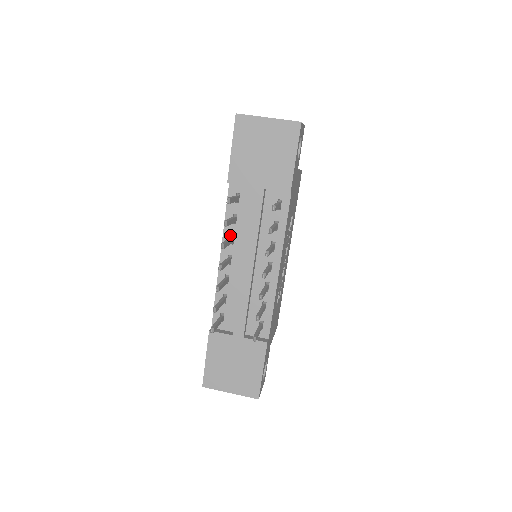
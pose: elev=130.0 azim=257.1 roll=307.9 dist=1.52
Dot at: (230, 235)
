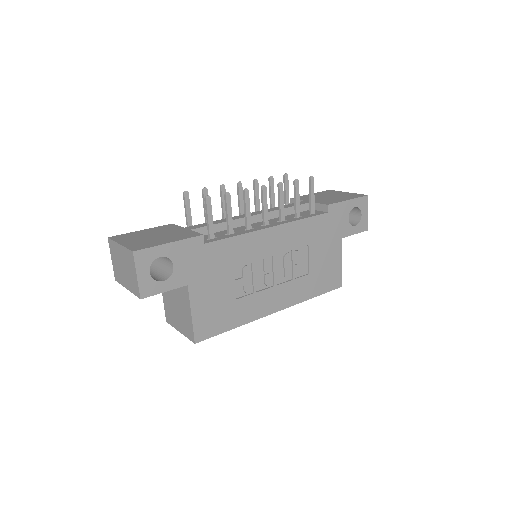
Dot at: occluded
